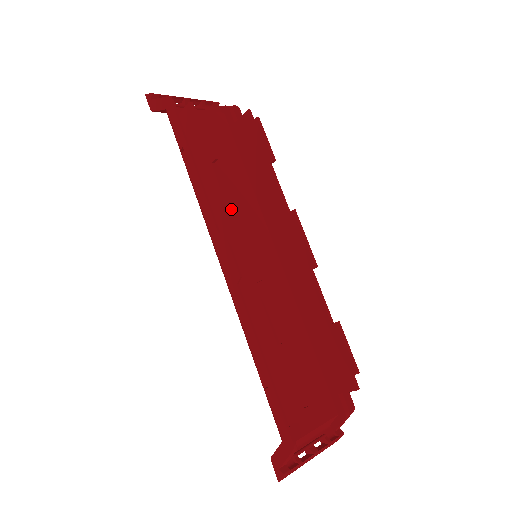
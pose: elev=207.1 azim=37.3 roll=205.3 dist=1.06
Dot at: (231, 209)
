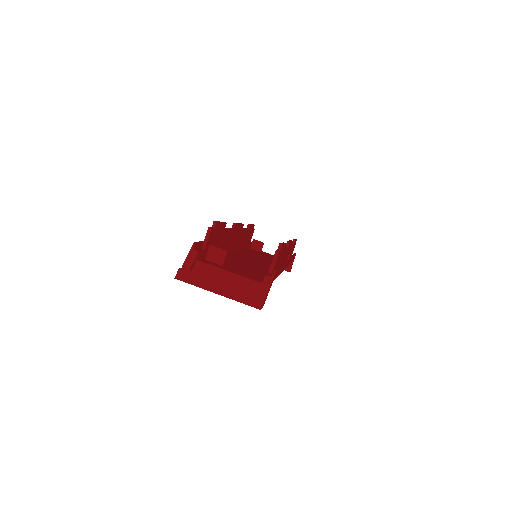
Dot at: (243, 229)
